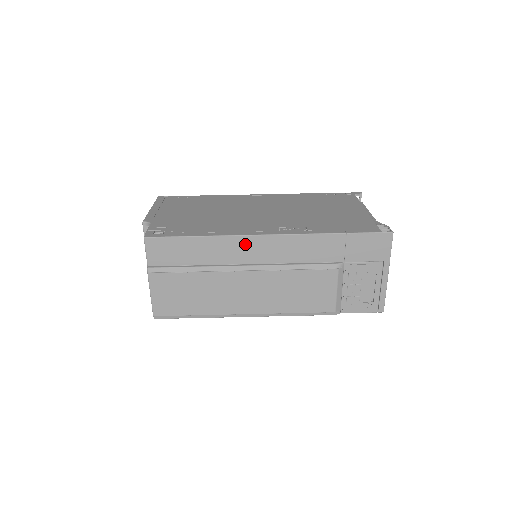
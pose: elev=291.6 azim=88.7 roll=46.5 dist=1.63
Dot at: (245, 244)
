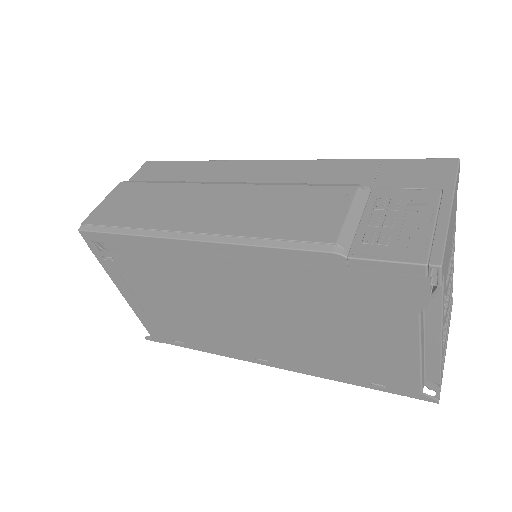
Dot at: (243, 167)
